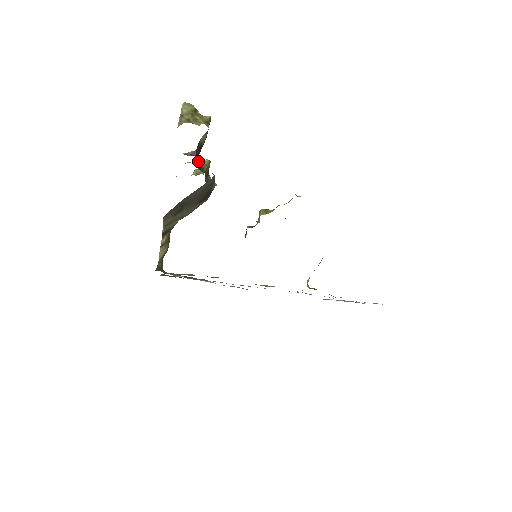
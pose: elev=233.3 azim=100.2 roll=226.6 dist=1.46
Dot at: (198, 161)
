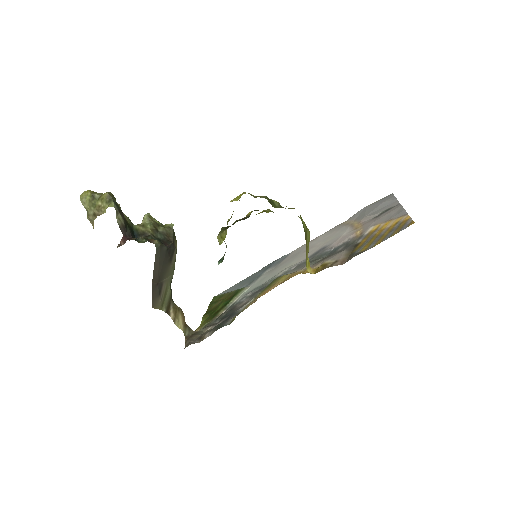
Dot at: (138, 230)
